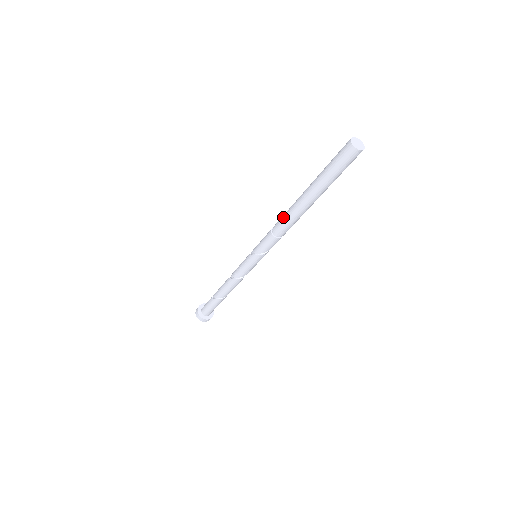
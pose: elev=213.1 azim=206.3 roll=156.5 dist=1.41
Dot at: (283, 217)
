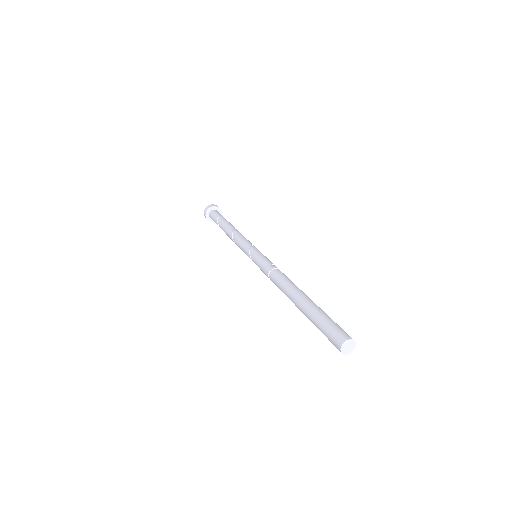
Dot at: (279, 288)
